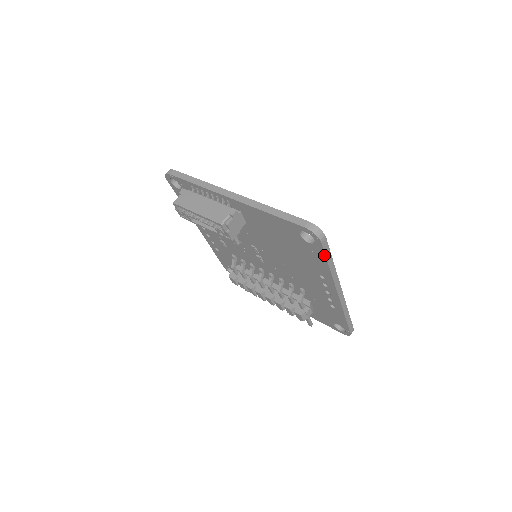
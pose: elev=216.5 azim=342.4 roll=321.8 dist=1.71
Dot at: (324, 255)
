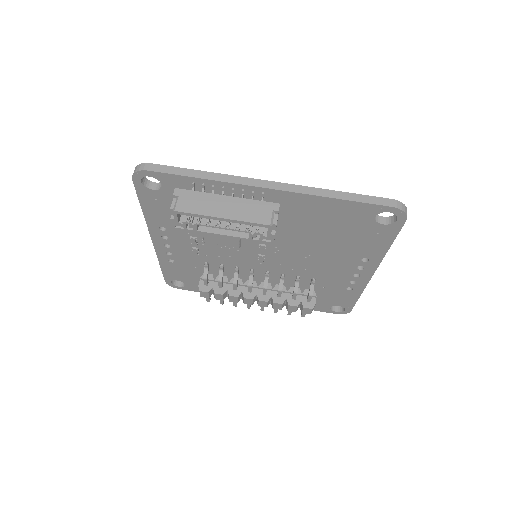
Dot at: (396, 234)
